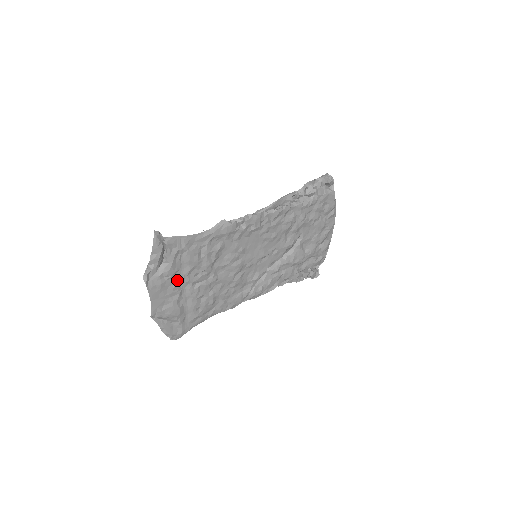
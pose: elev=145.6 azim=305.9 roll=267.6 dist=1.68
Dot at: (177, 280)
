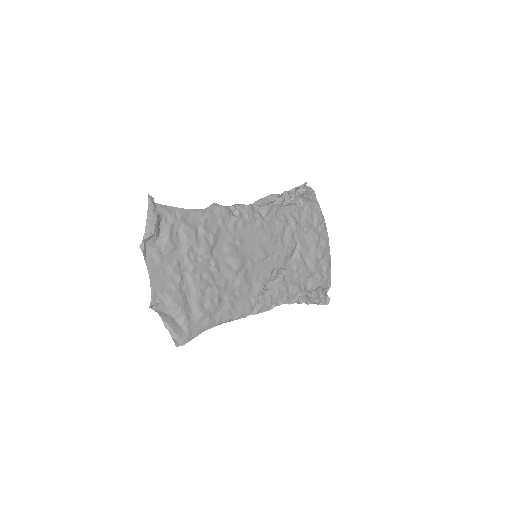
Dot at: (176, 259)
